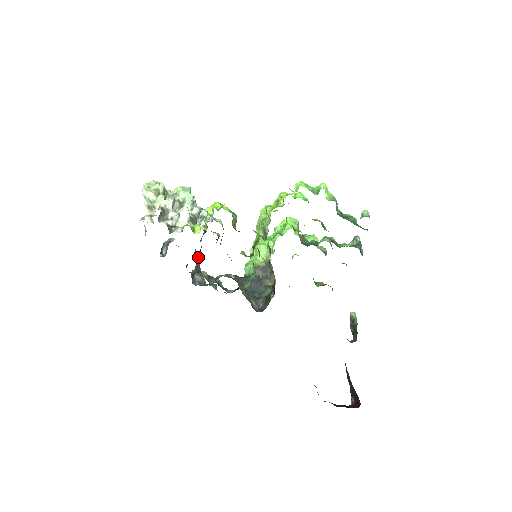
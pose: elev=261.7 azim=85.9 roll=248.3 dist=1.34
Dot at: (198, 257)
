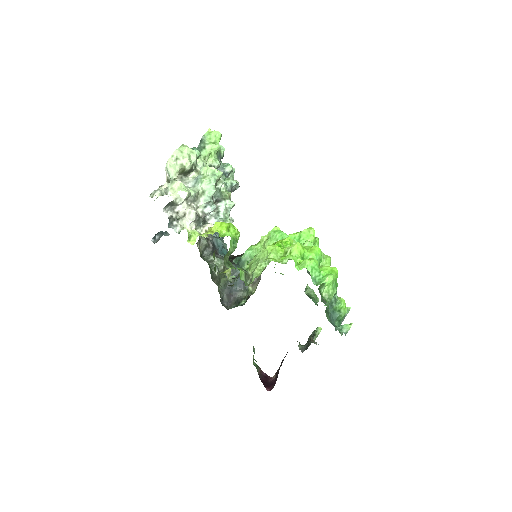
Dot at: occluded
